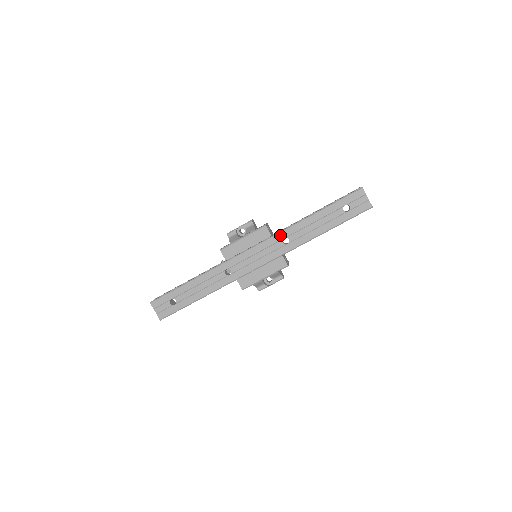
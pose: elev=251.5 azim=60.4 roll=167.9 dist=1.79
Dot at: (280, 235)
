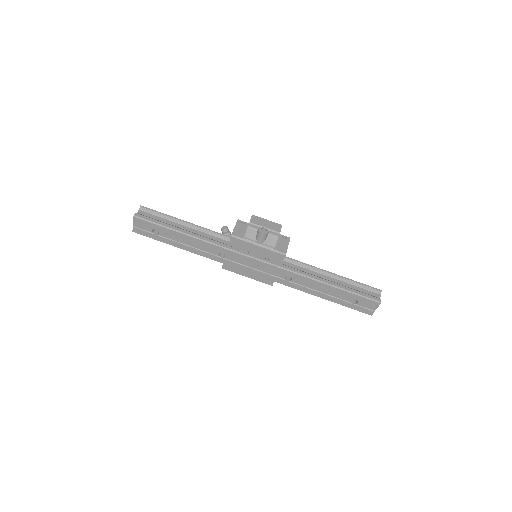
Dot at: (288, 273)
